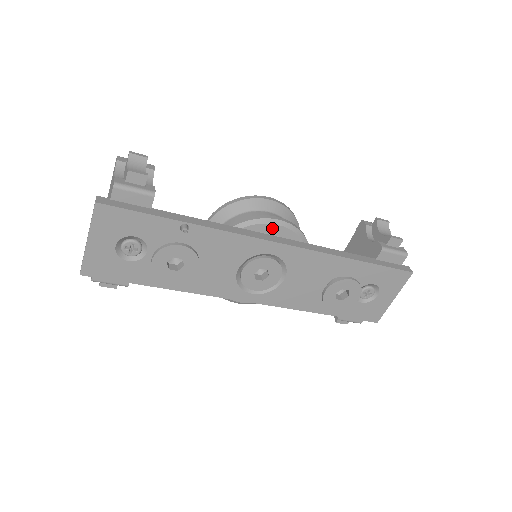
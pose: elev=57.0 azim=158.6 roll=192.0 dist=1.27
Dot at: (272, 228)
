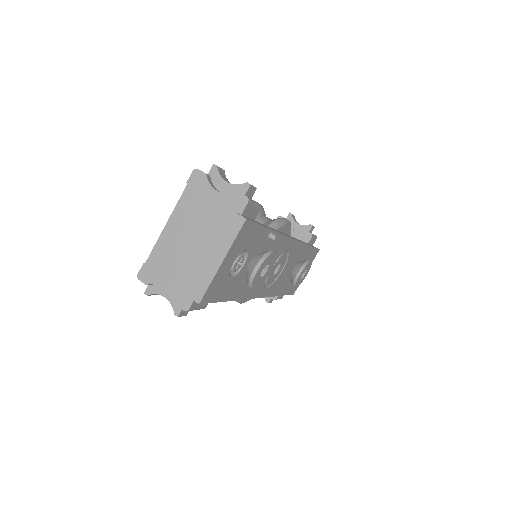
Dot at: (285, 228)
